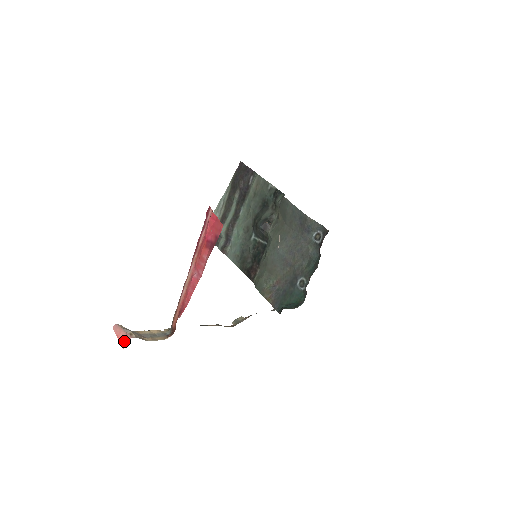
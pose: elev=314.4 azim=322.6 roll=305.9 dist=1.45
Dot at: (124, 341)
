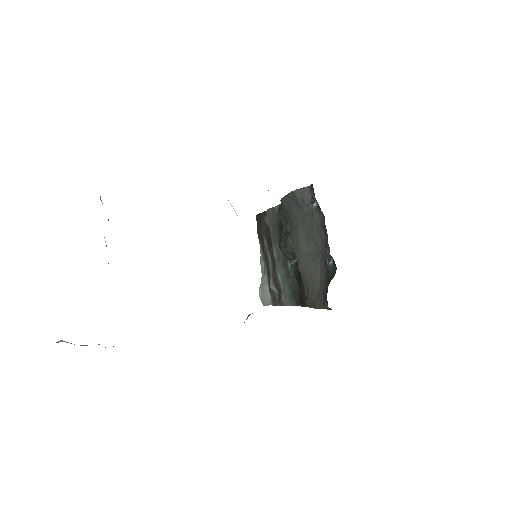
Dot at: occluded
